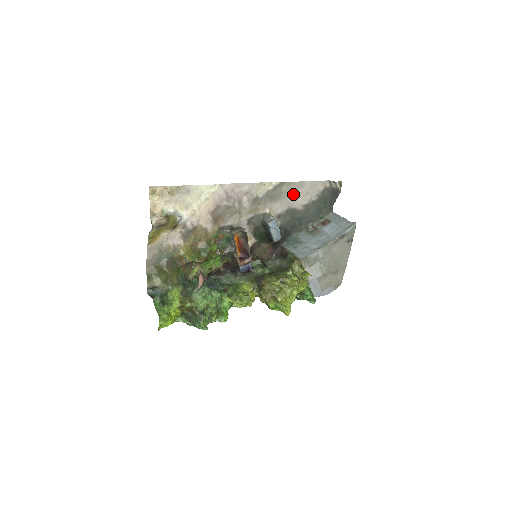
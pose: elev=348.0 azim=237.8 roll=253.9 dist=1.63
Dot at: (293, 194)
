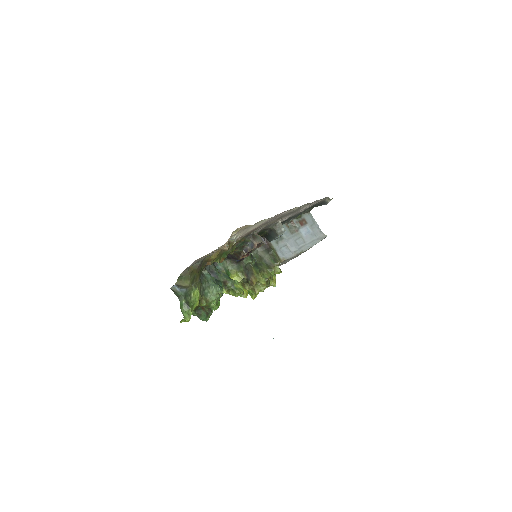
Dot at: (303, 208)
